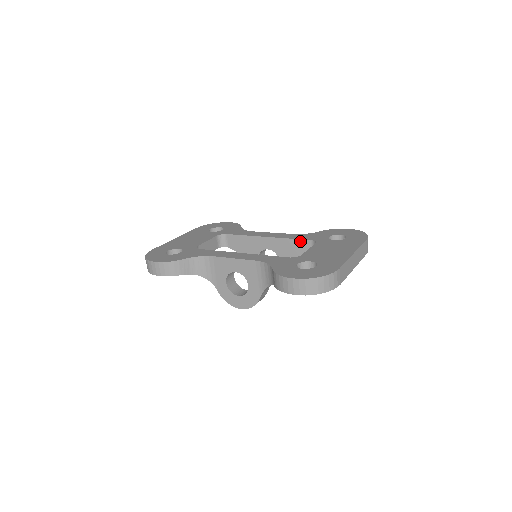
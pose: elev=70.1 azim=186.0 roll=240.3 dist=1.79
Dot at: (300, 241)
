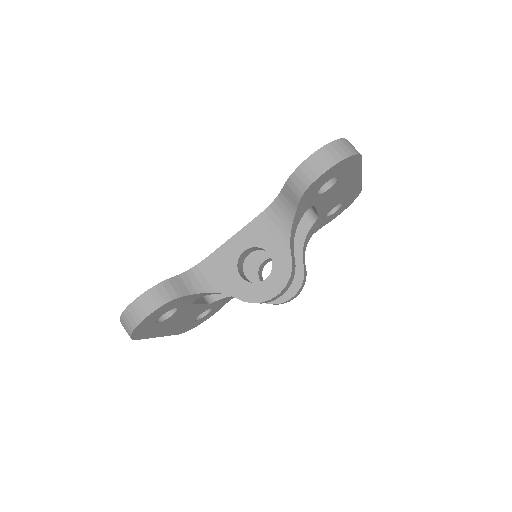
Dot at: occluded
